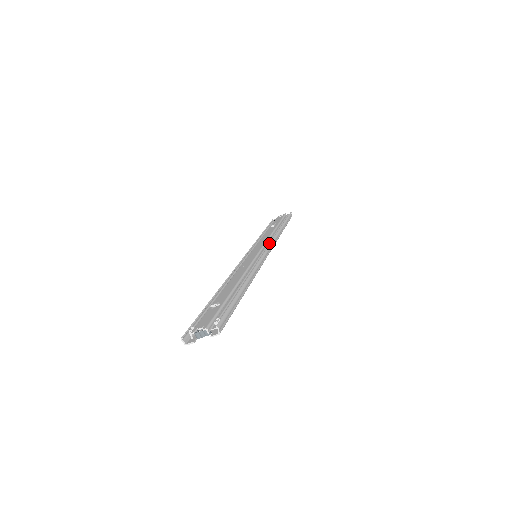
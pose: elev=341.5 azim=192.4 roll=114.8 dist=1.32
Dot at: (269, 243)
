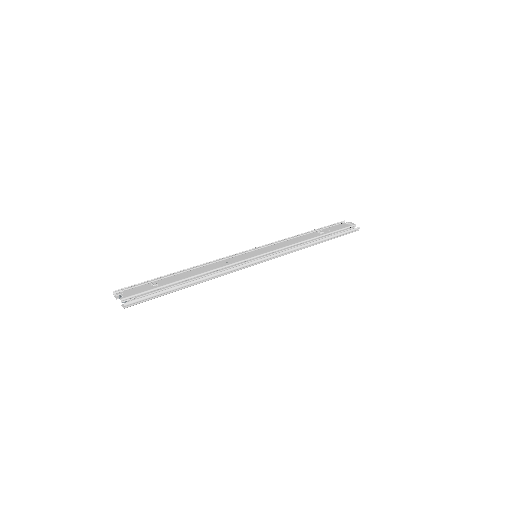
Dot at: (277, 252)
